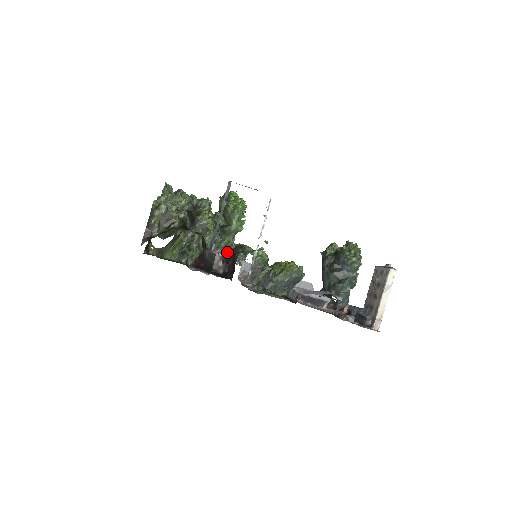
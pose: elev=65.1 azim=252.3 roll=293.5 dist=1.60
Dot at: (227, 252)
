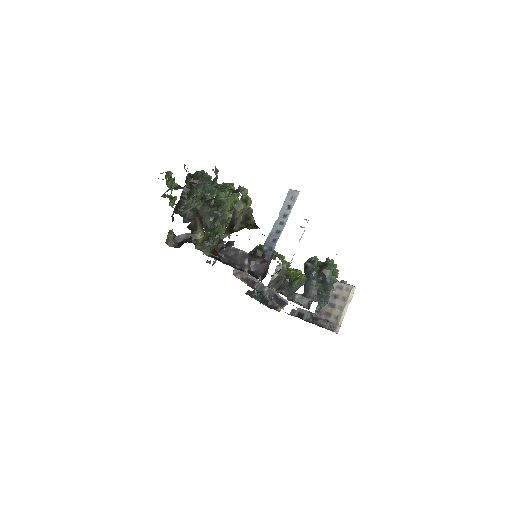
Dot at: occluded
